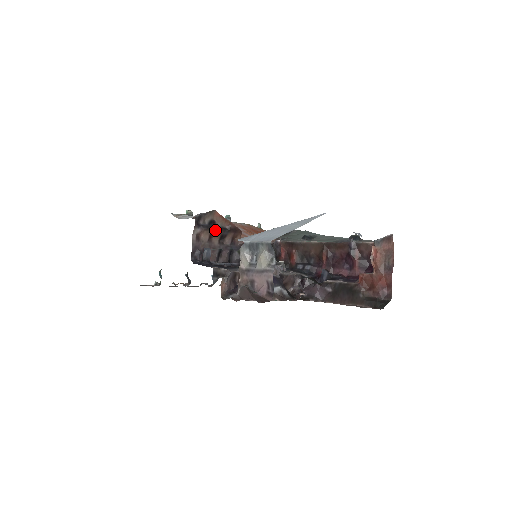
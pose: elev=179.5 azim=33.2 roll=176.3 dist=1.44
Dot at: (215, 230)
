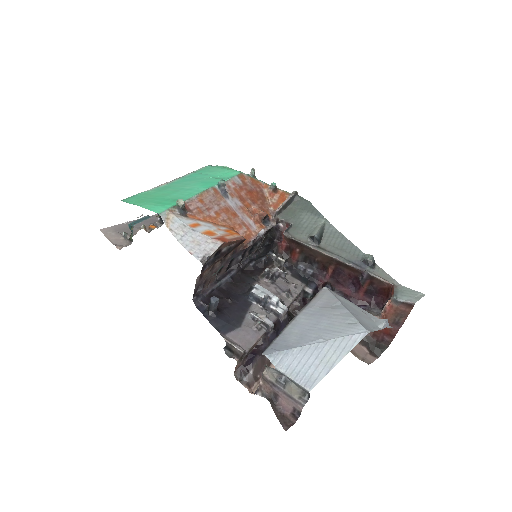
Dot at: (220, 258)
